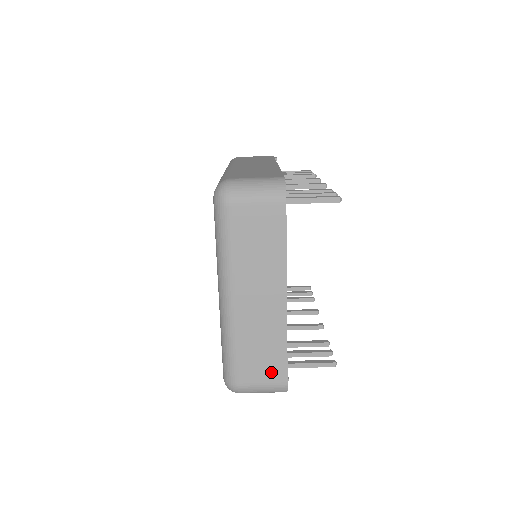
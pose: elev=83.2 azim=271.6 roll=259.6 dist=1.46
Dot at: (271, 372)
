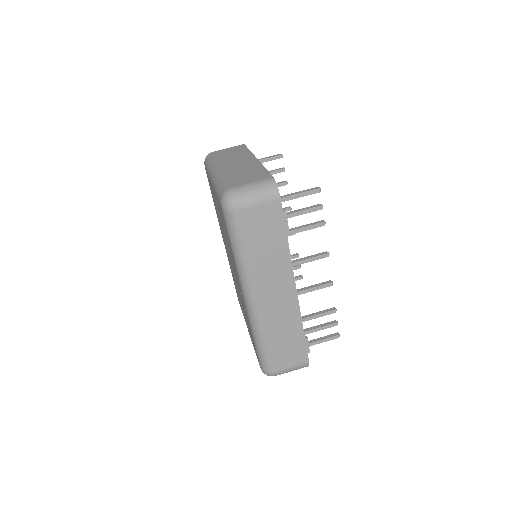
Dot at: (257, 177)
